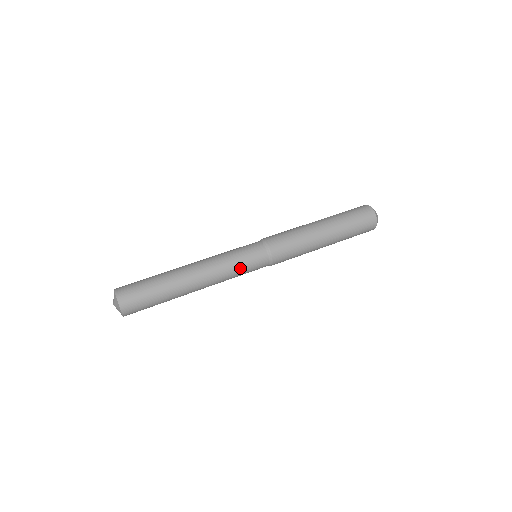
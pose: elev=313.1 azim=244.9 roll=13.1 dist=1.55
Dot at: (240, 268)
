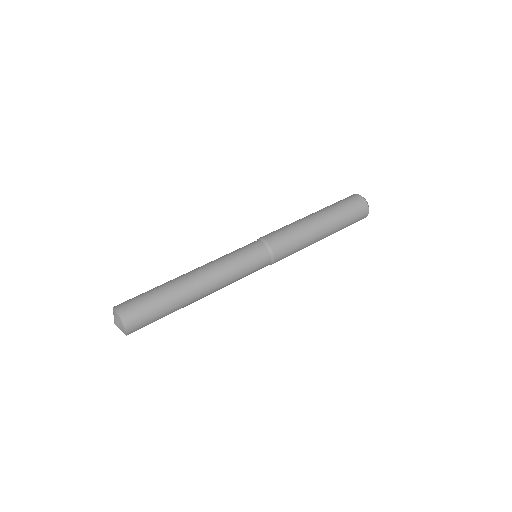
Dot at: (242, 266)
